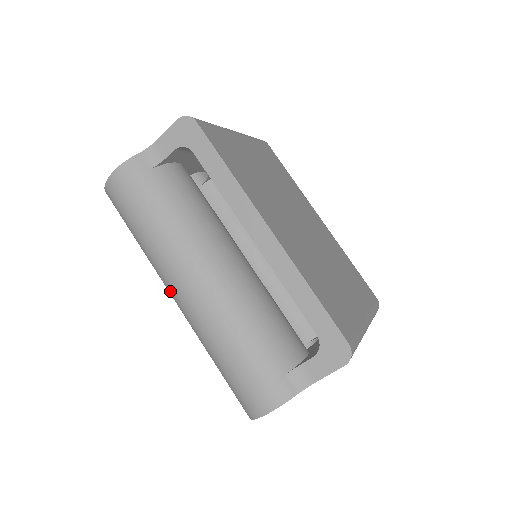
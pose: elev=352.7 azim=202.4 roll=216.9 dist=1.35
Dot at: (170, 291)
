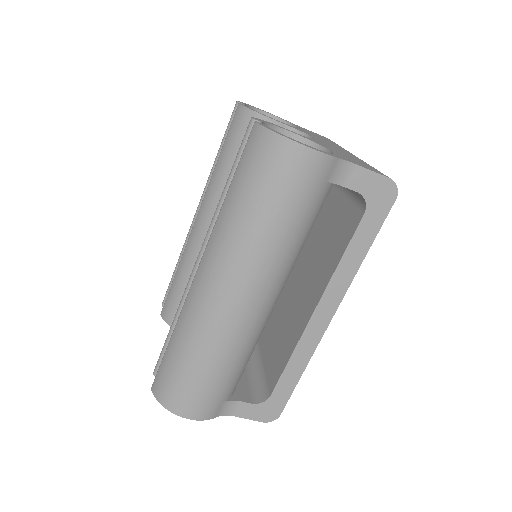
Dot at: (215, 276)
